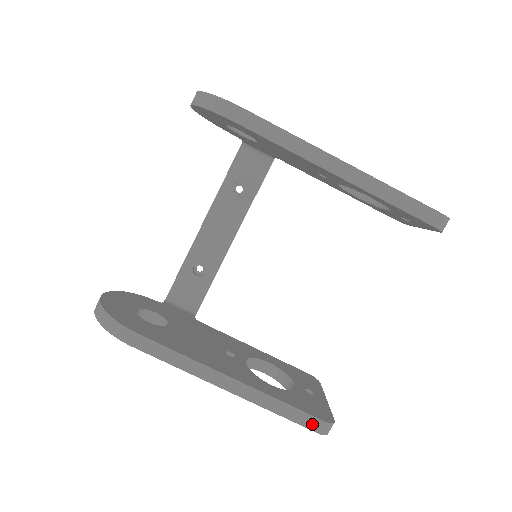
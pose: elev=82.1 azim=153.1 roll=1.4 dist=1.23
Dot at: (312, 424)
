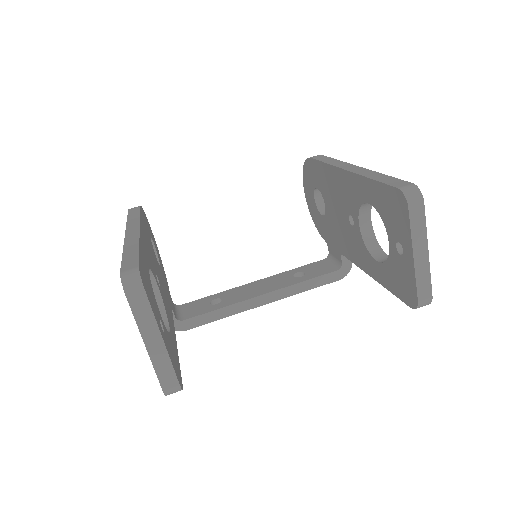
Dot at: (129, 265)
